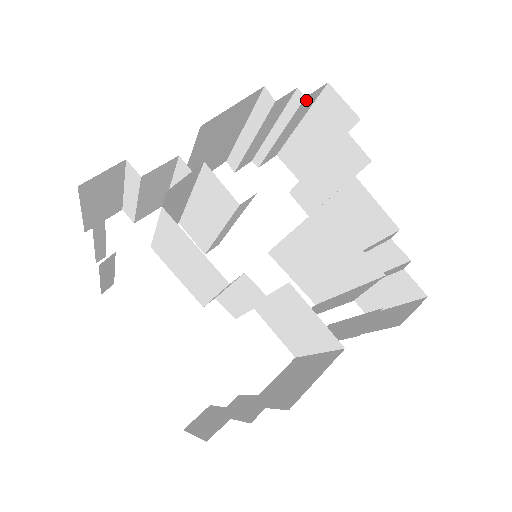
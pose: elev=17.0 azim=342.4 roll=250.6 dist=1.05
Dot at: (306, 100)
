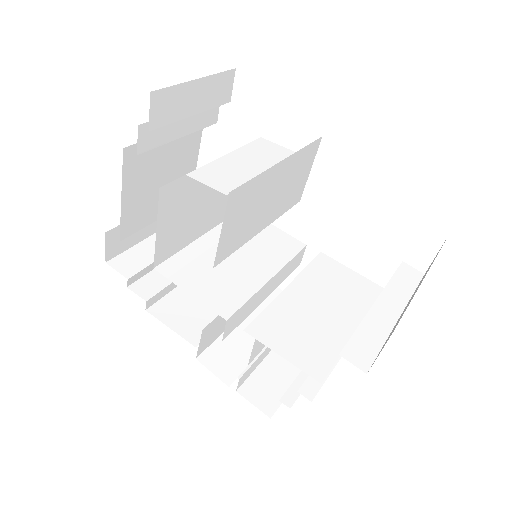
Dot at: occluded
